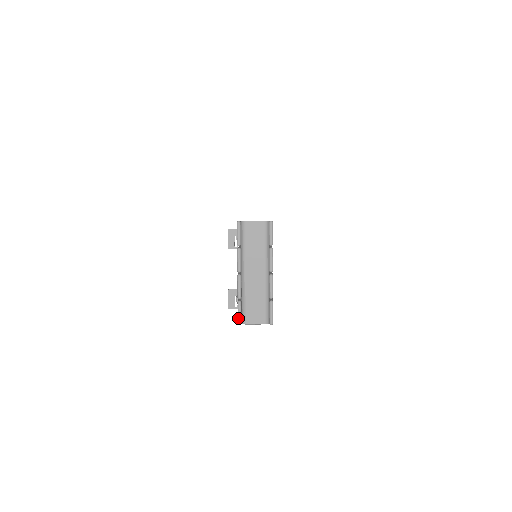
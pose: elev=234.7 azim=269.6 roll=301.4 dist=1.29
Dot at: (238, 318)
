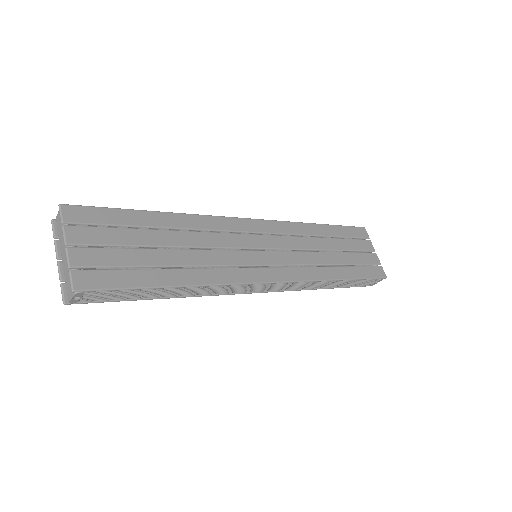
Dot at: (62, 299)
